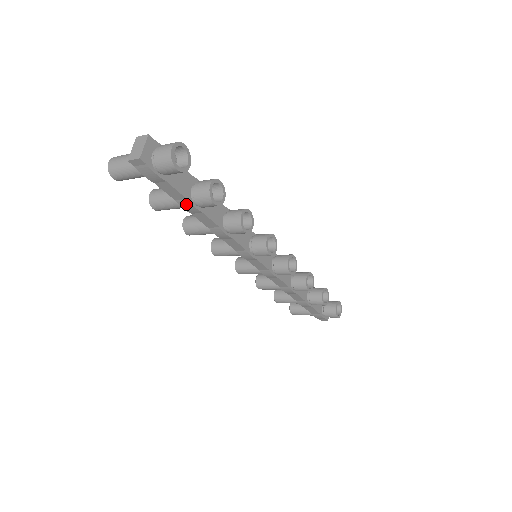
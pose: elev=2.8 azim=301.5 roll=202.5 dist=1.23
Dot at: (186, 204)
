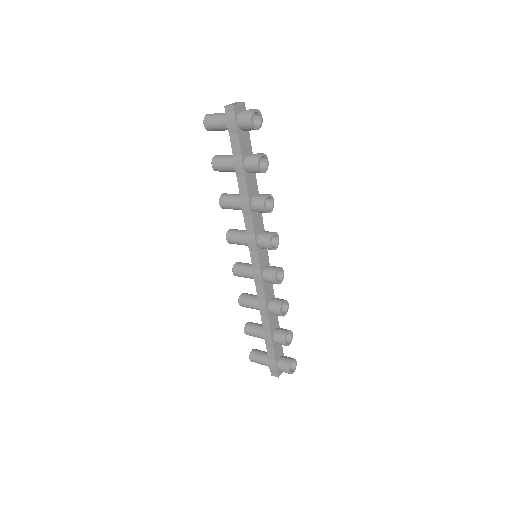
Dot at: (239, 162)
